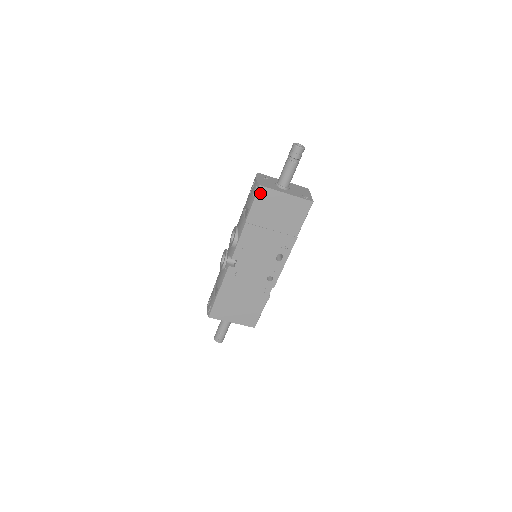
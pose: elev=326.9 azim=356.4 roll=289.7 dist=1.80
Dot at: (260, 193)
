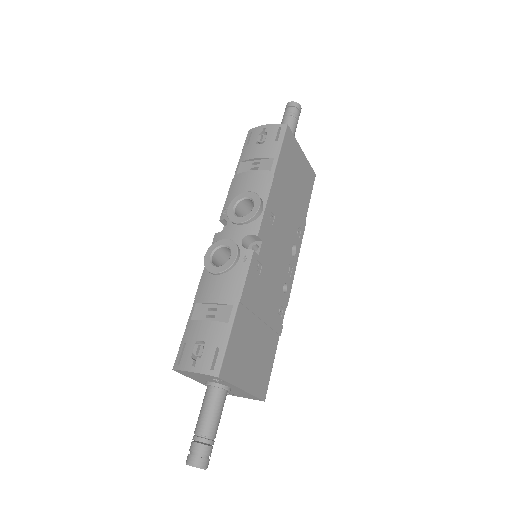
Dot at: (287, 136)
